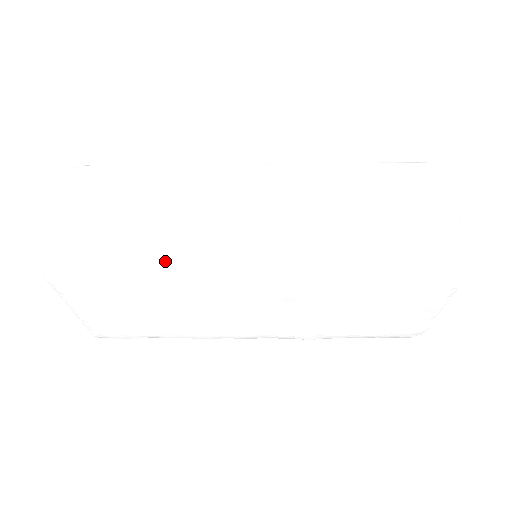
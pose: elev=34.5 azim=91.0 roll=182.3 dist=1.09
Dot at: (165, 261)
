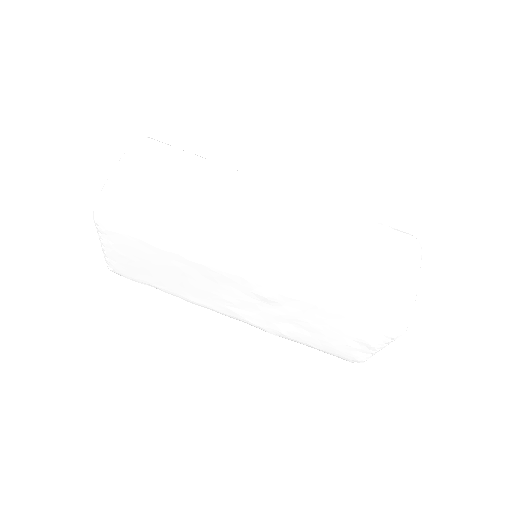
Dot at: (187, 239)
